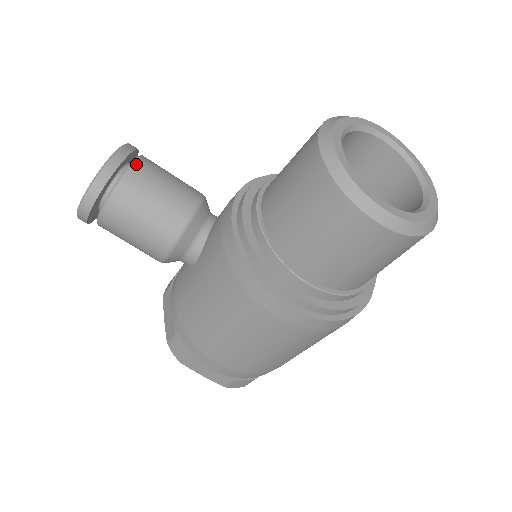
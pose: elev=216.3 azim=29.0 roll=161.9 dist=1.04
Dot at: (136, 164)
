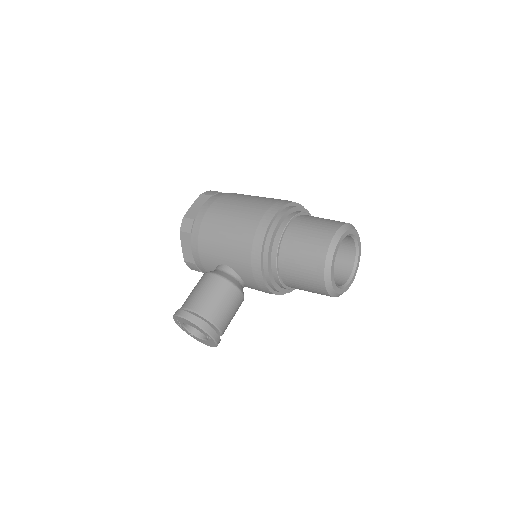
Dot at: (220, 327)
